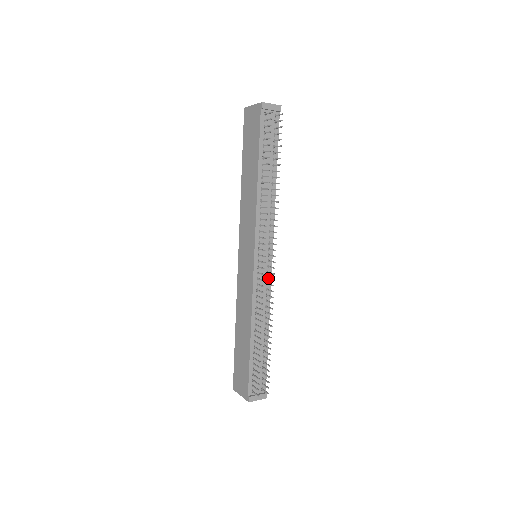
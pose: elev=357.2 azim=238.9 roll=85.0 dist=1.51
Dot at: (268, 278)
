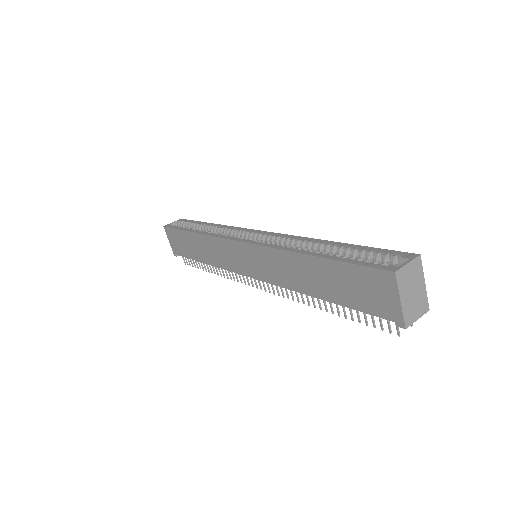
Dot at: occluded
